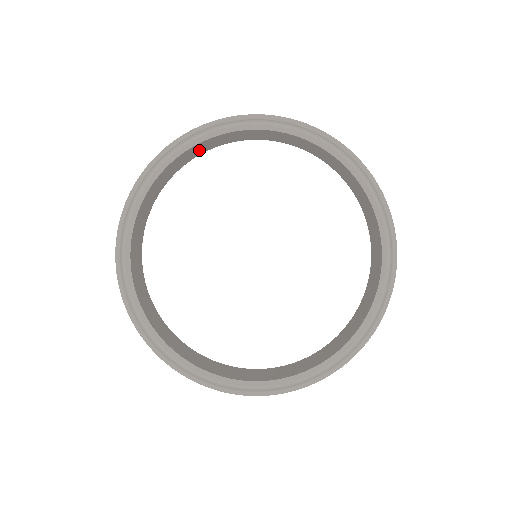
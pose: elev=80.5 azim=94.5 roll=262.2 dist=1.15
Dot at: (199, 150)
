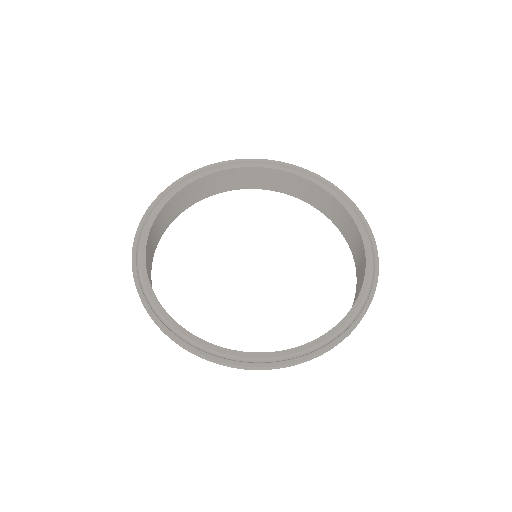
Dot at: (228, 182)
